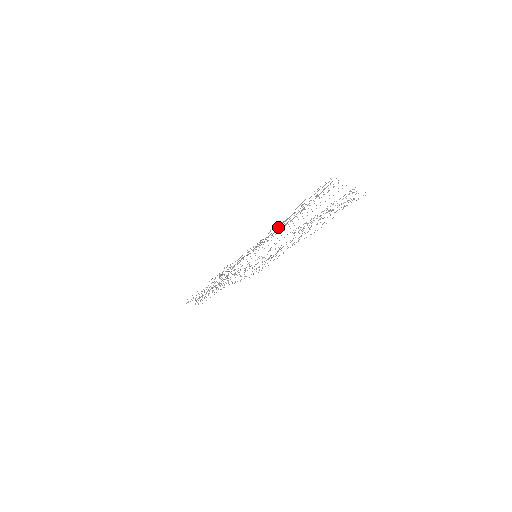
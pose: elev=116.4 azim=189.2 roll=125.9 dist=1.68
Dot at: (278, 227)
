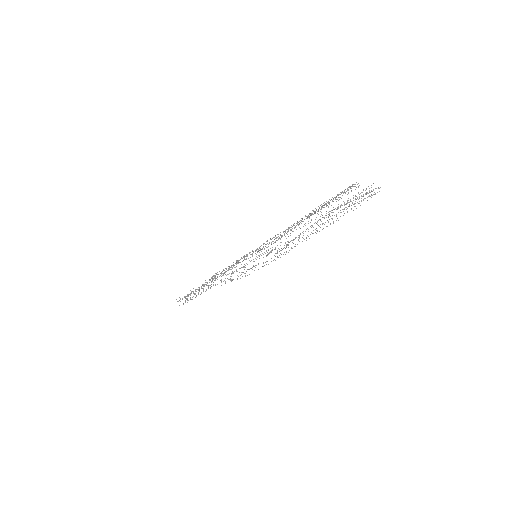
Dot at: (285, 231)
